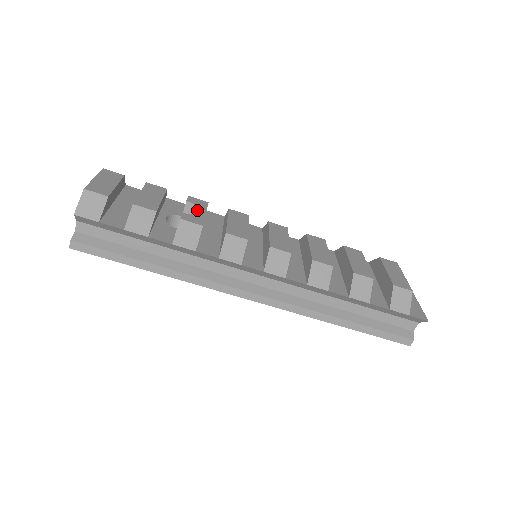
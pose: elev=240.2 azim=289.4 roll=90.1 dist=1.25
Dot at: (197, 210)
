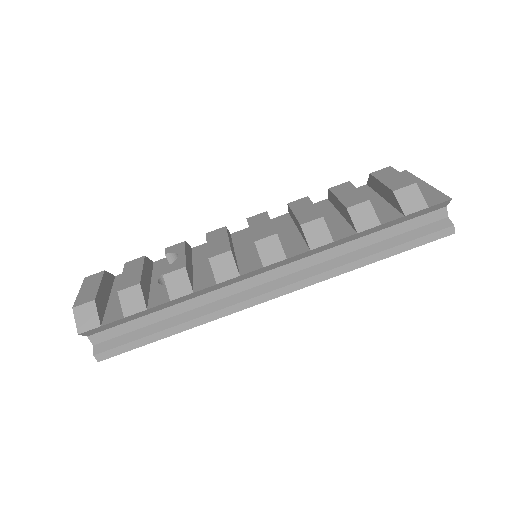
Dot at: (177, 256)
